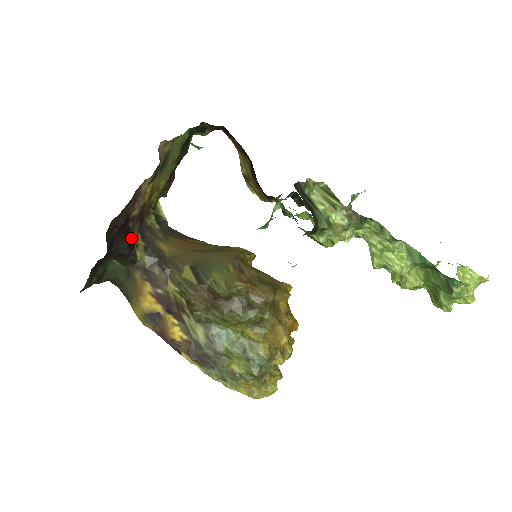
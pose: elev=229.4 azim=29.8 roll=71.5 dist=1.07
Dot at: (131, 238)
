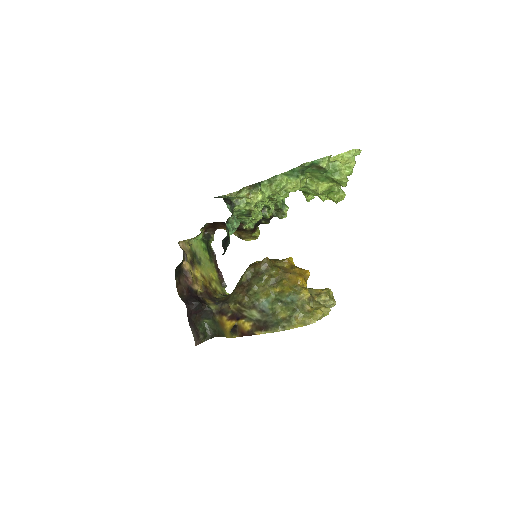
Dot at: (202, 300)
